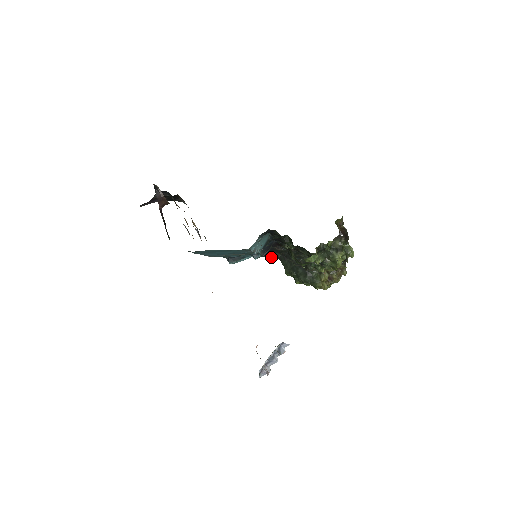
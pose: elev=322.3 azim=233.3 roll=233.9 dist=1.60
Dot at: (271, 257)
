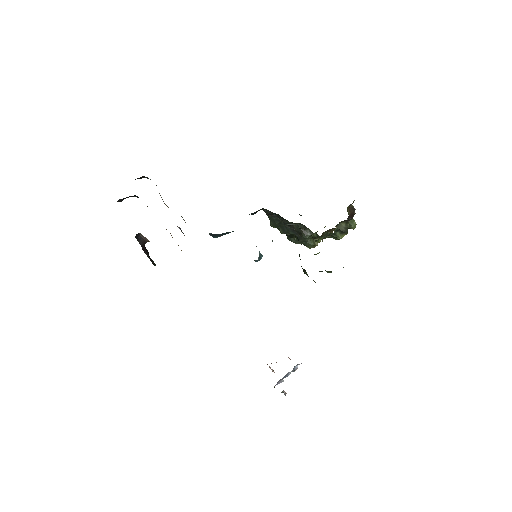
Dot at: (256, 212)
